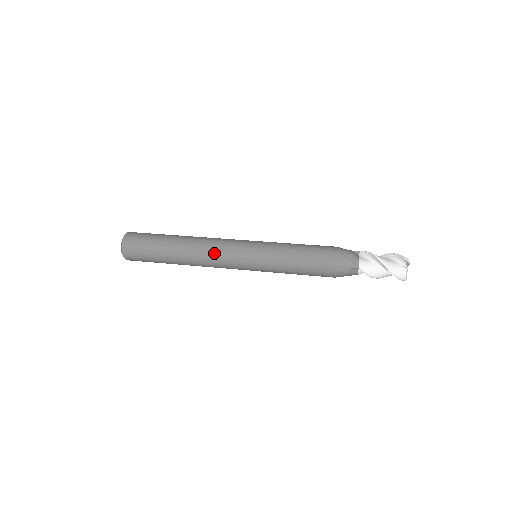
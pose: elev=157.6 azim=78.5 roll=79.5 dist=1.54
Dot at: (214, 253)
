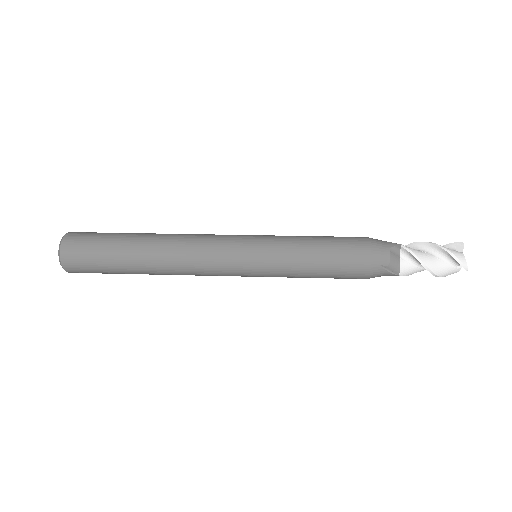
Dot at: (200, 237)
